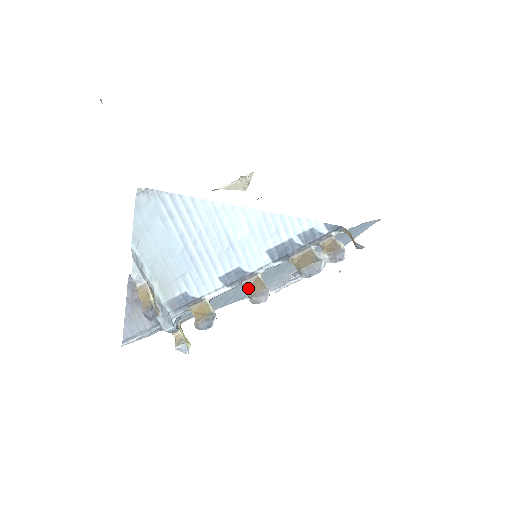
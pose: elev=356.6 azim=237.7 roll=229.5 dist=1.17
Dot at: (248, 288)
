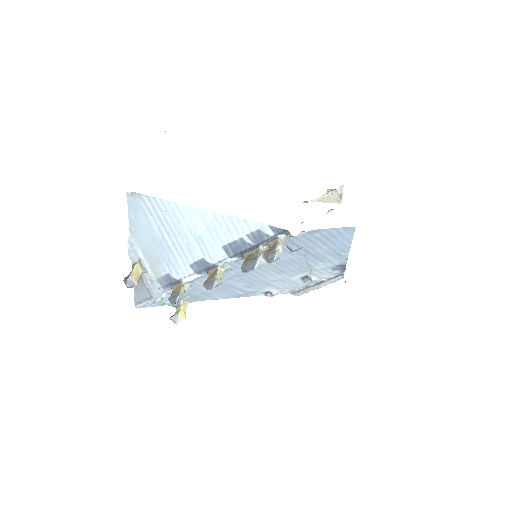
Dot at: (208, 277)
